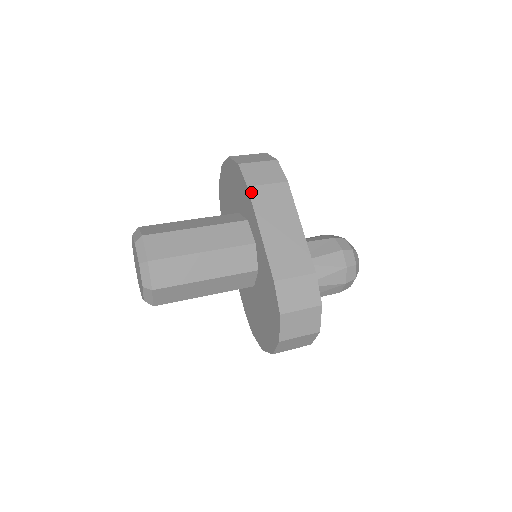
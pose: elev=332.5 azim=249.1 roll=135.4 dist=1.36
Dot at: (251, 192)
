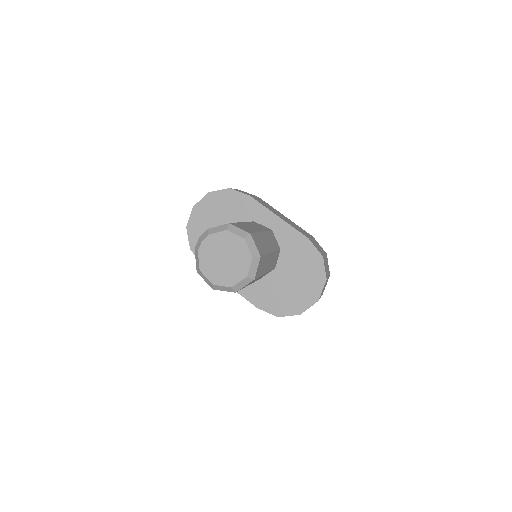
Dot at: (254, 198)
